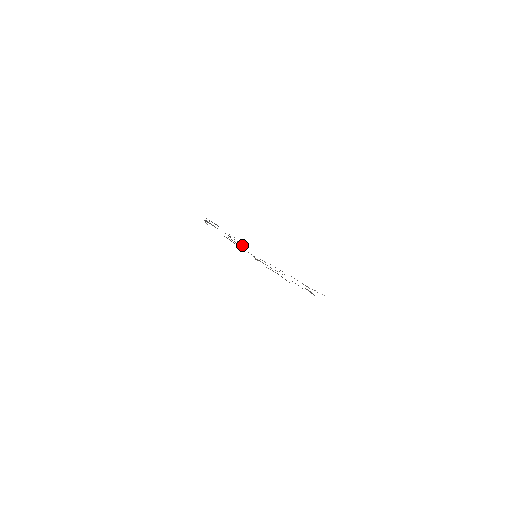
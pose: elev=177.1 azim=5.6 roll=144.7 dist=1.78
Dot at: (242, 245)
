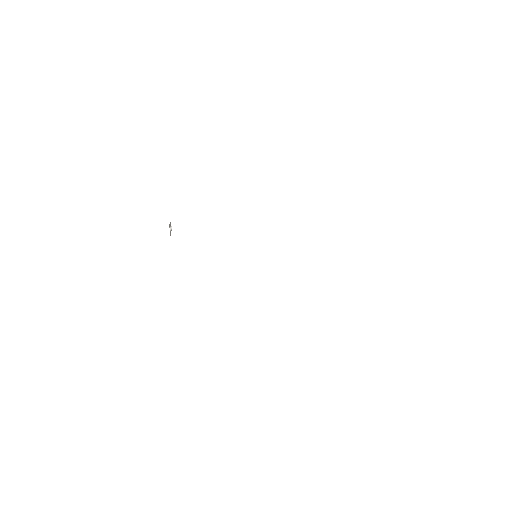
Dot at: occluded
